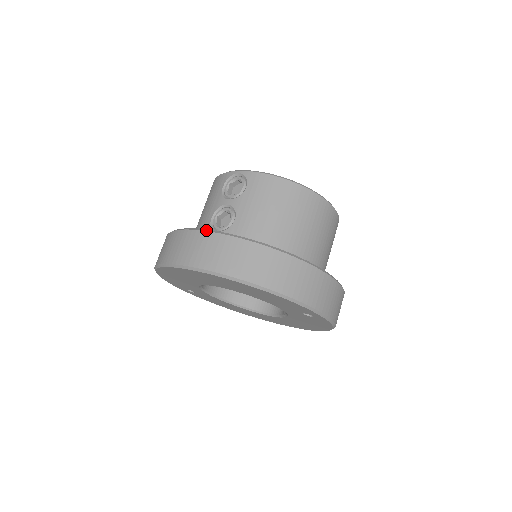
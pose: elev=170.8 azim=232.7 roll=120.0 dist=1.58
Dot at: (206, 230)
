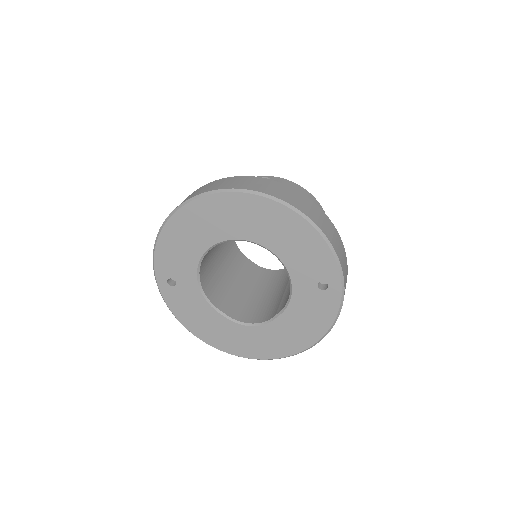
Dot at: (249, 176)
